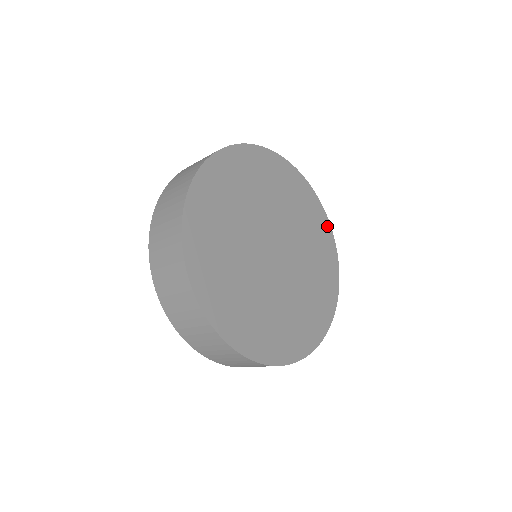
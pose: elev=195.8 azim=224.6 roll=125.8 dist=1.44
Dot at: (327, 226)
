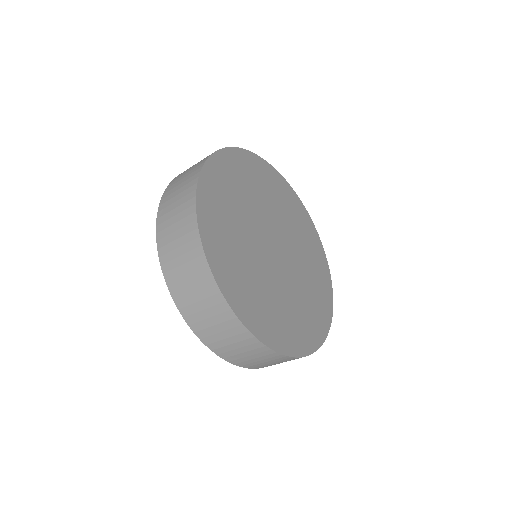
Dot at: (309, 220)
